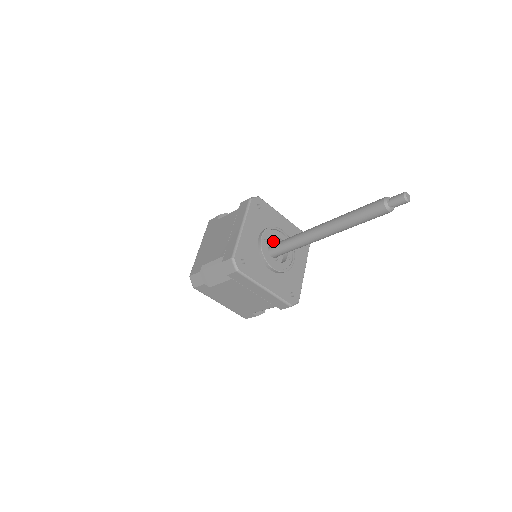
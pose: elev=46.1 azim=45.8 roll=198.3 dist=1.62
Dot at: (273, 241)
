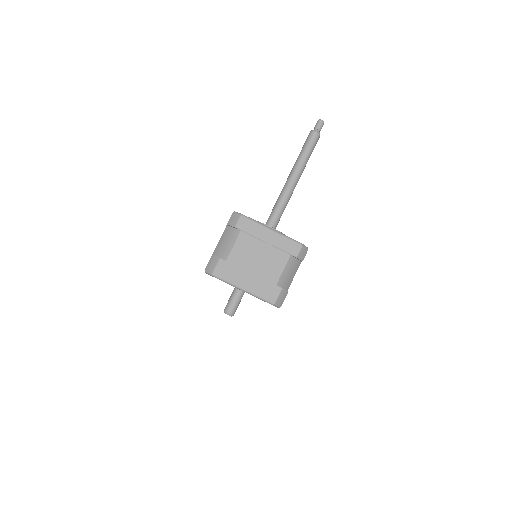
Dot at: occluded
